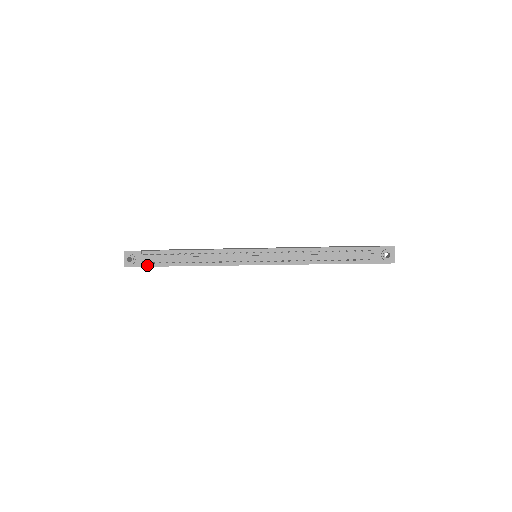
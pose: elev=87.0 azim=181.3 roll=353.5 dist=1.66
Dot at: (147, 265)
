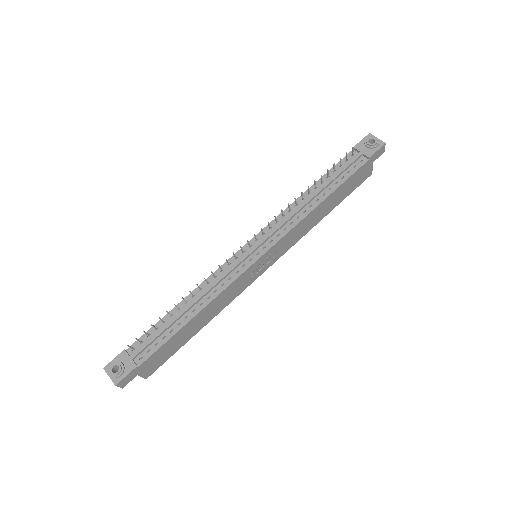
Dot at: (142, 360)
